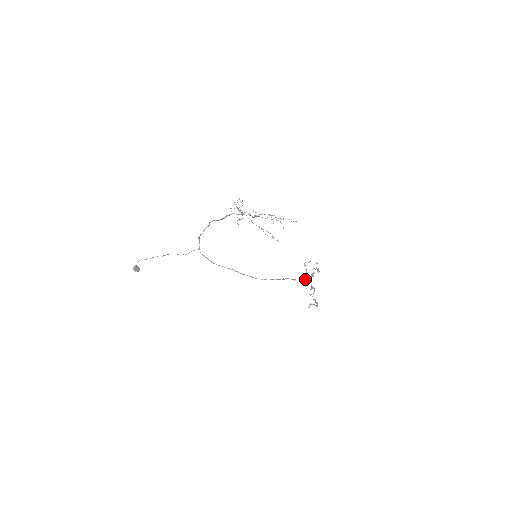
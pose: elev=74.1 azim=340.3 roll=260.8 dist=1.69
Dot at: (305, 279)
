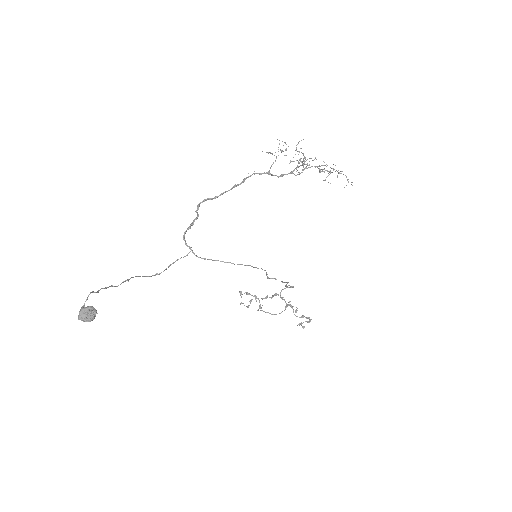
Dot at: (261, 307)
